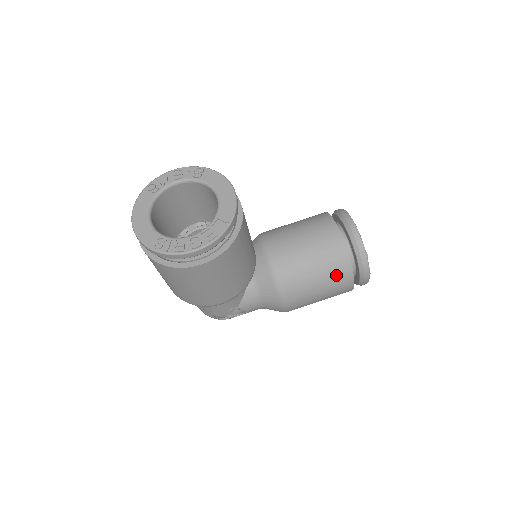
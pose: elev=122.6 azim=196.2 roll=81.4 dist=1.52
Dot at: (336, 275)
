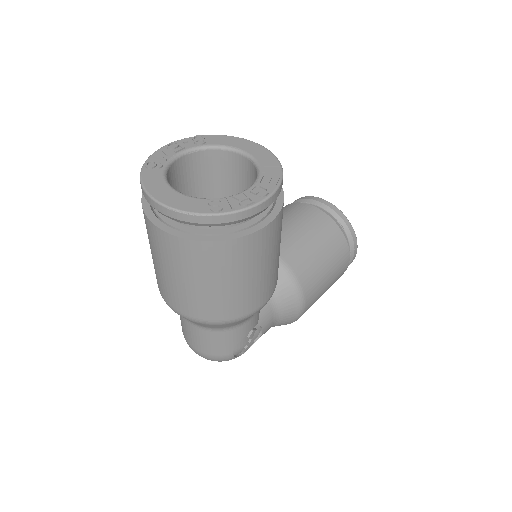
Dot at: (337, 251)
